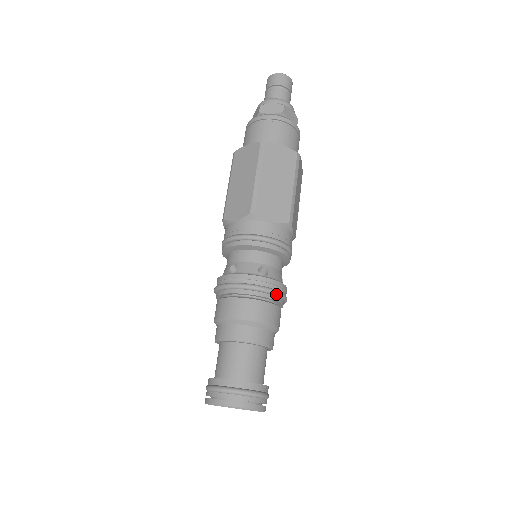
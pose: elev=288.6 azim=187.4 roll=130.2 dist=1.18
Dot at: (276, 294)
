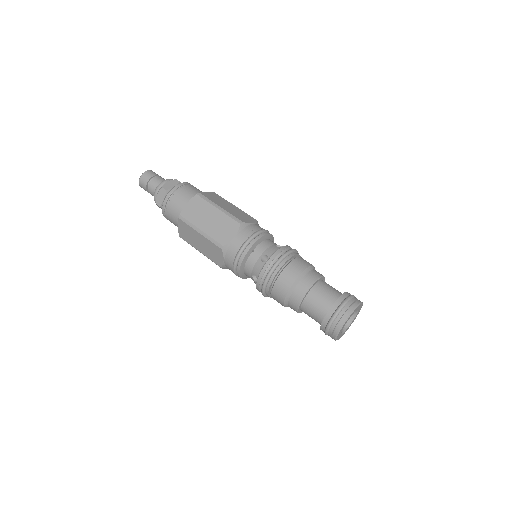
Dot at: (297, 251)
